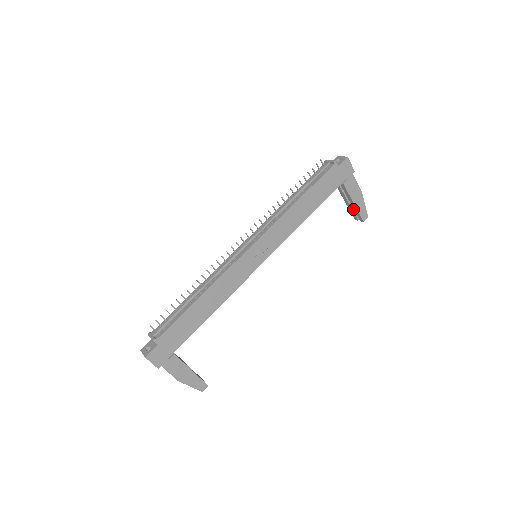
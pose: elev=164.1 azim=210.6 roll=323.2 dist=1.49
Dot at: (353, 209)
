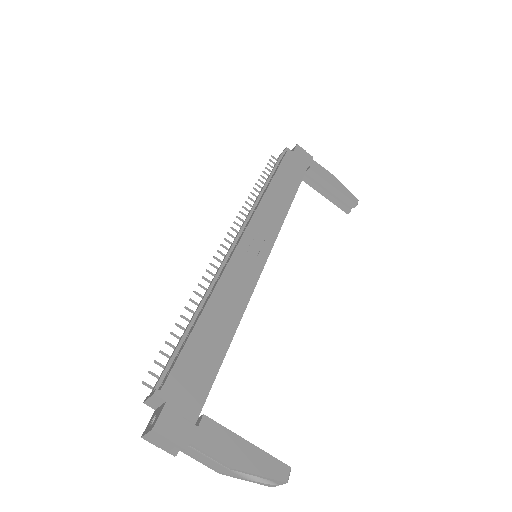
Dot at: (337, 199)
